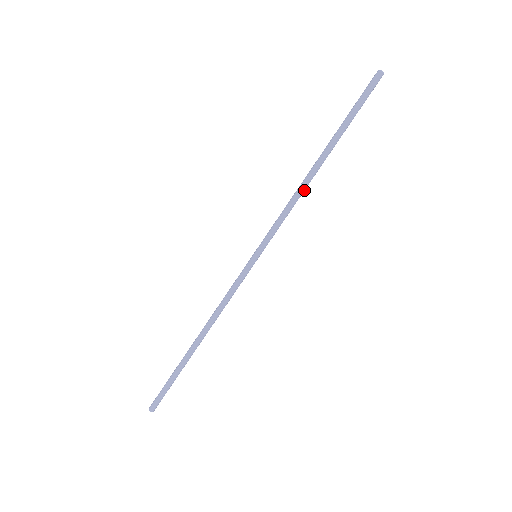
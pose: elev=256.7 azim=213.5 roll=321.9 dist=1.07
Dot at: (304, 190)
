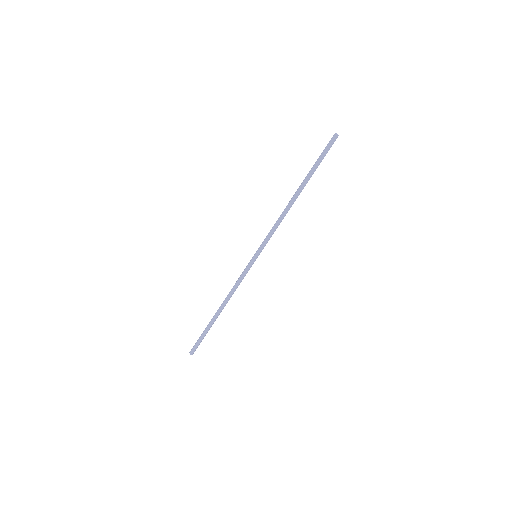
Dot at: occluded
